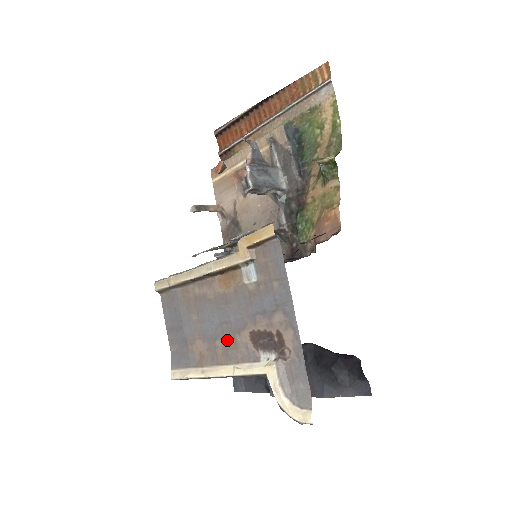
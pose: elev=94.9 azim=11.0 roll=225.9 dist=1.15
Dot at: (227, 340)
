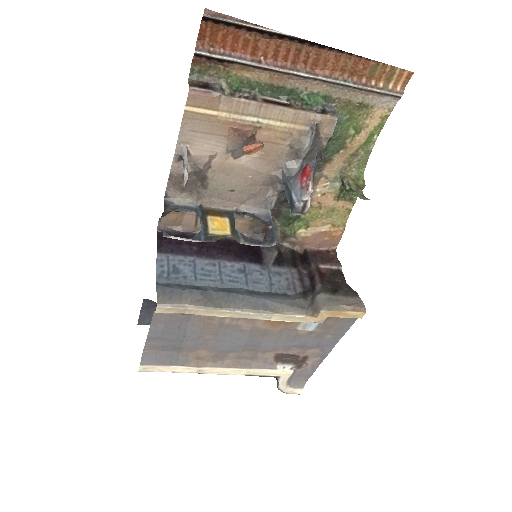
Dot at: (245, 354)
